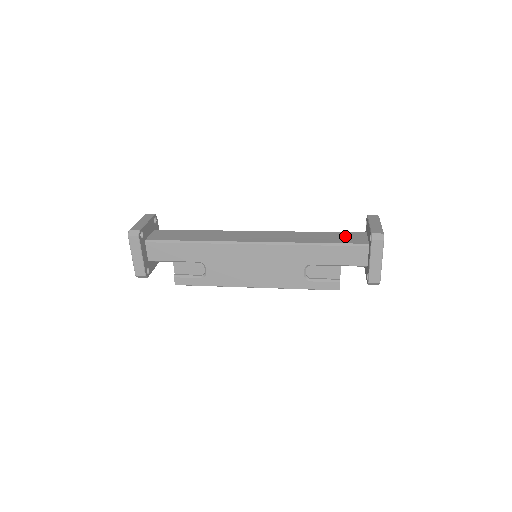
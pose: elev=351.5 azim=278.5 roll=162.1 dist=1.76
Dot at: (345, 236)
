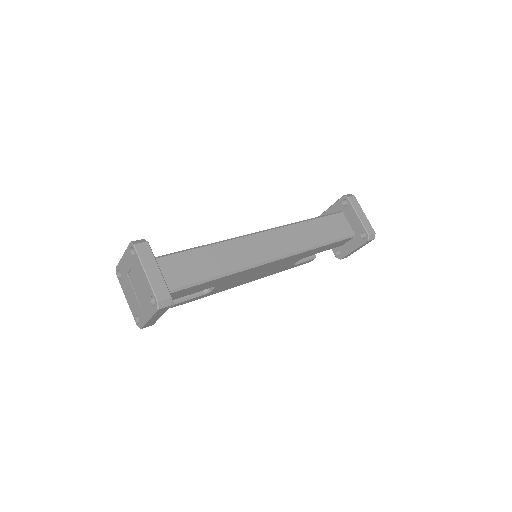
Dot at: (334, 224)
